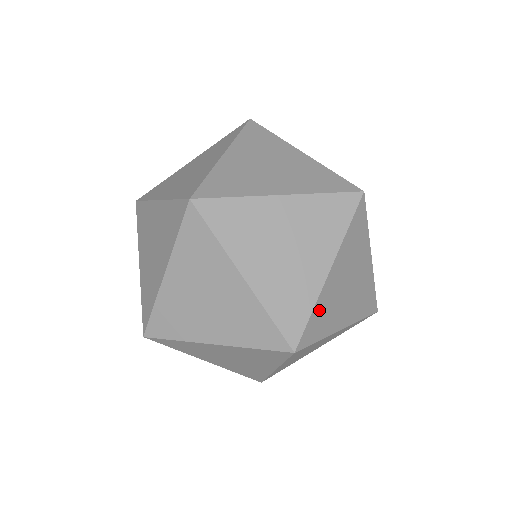
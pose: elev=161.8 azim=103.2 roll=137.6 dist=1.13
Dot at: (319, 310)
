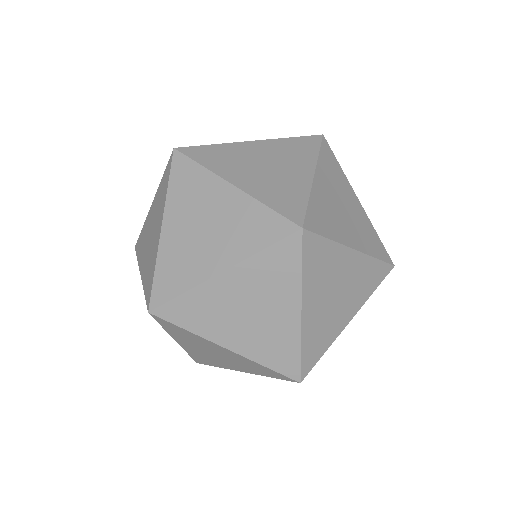
Dot at: (316, 205)
